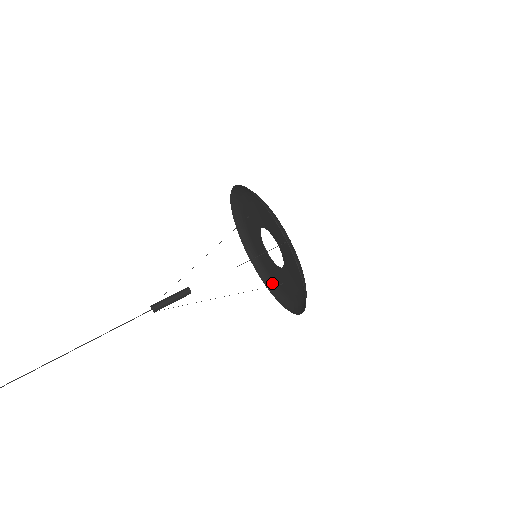
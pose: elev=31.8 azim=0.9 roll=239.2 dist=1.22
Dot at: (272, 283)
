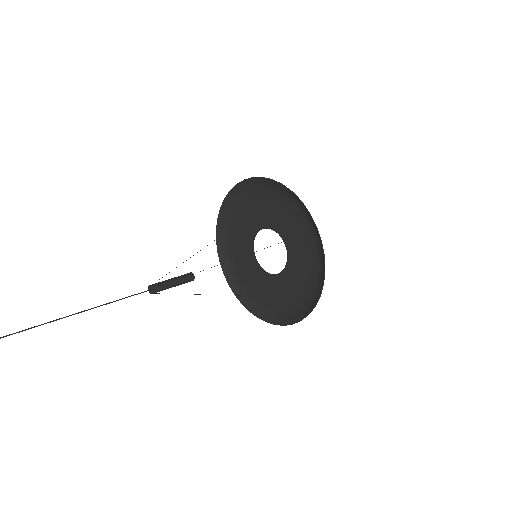
Dot at: (251, 300)
